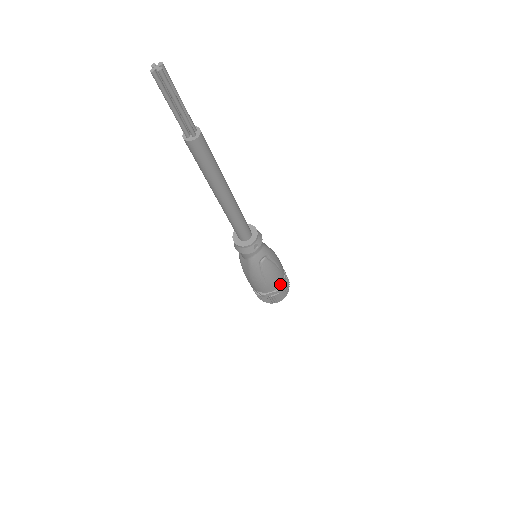
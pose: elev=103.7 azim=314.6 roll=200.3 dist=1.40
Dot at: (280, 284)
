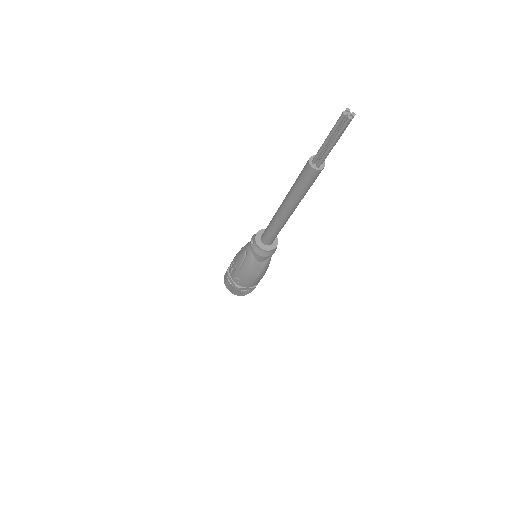
Dot at: occluded
